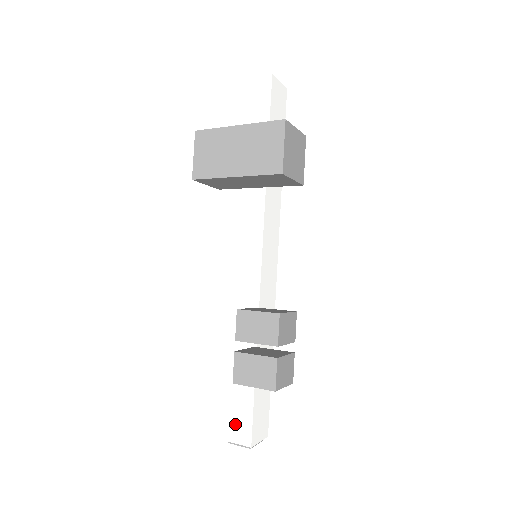
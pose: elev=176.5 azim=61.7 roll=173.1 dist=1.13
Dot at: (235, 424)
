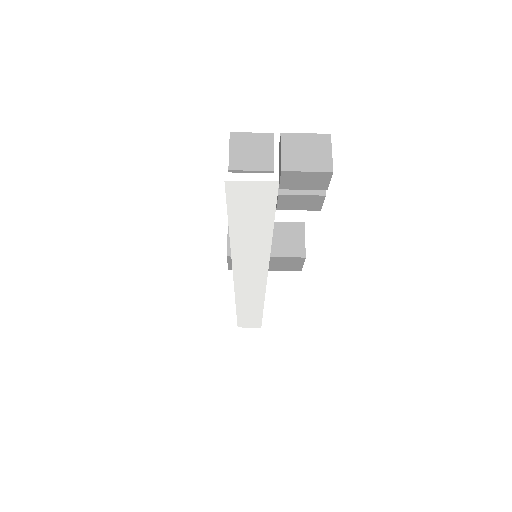
Dot at: occluded
